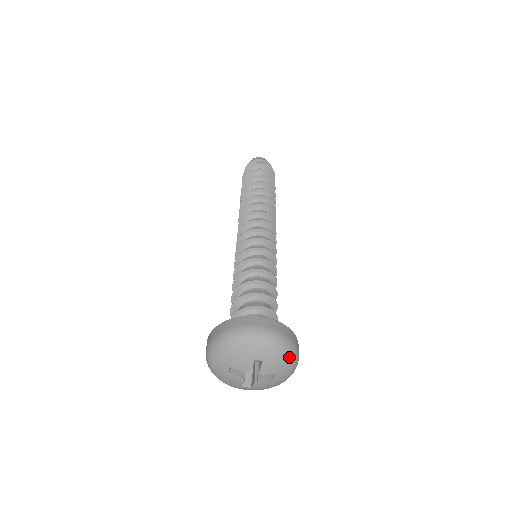
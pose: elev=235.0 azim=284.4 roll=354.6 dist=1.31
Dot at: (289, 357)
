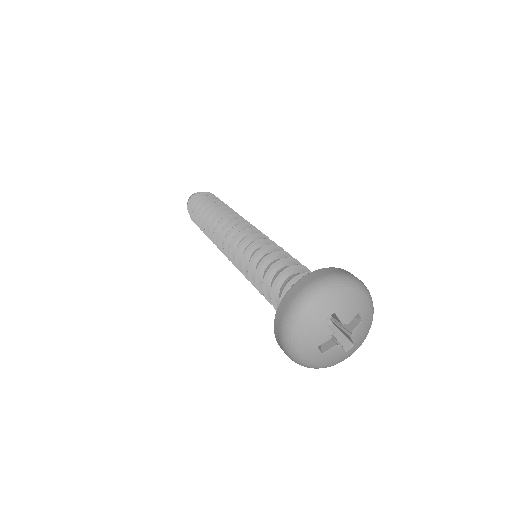
Dot at: (351, 287)
